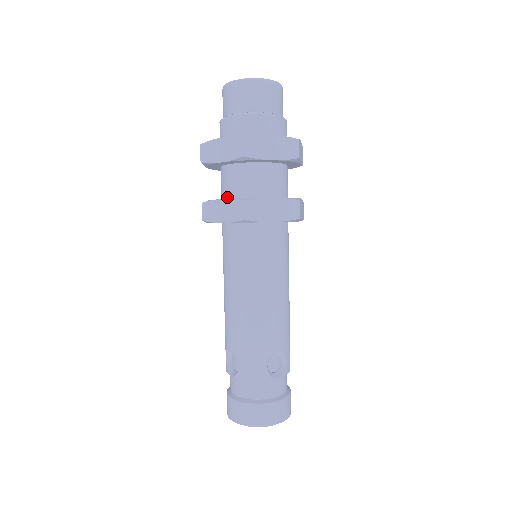
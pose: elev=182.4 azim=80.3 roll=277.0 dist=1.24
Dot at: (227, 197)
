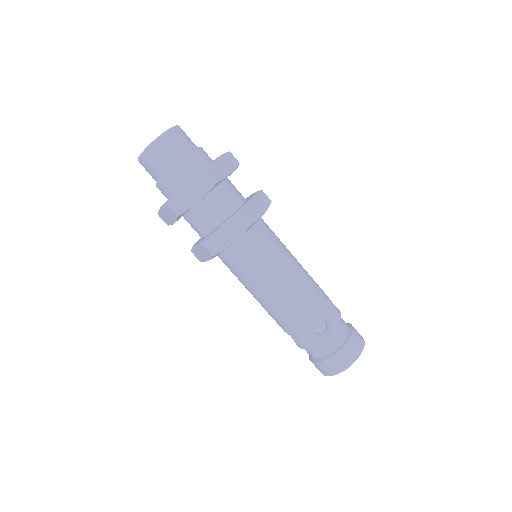
Dot at: (201, 237)
